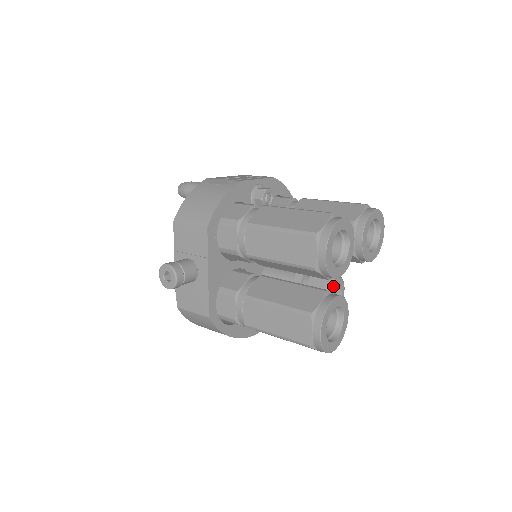
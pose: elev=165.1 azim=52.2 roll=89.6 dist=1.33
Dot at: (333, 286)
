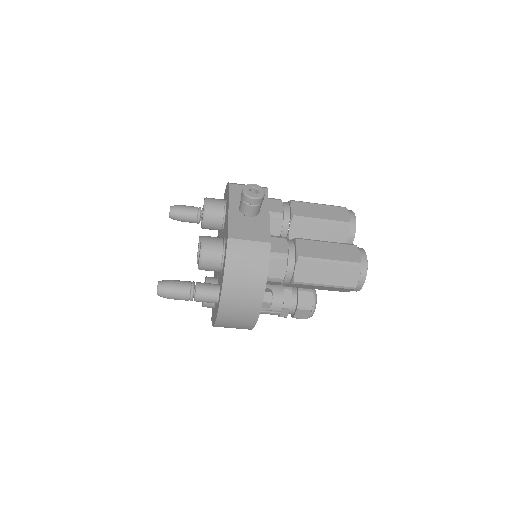
Dot at: occluded
